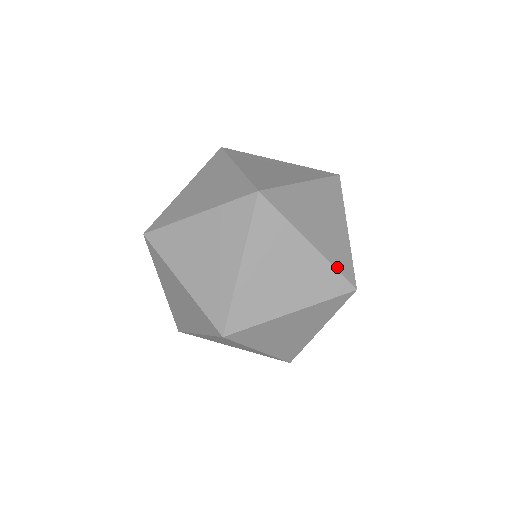
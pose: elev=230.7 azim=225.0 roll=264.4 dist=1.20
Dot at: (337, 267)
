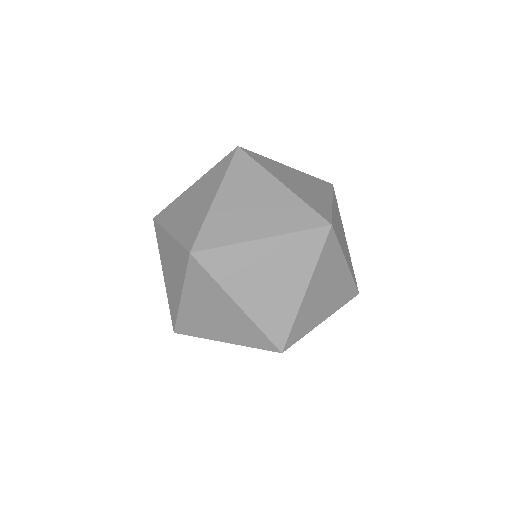
Dot at: occluded
